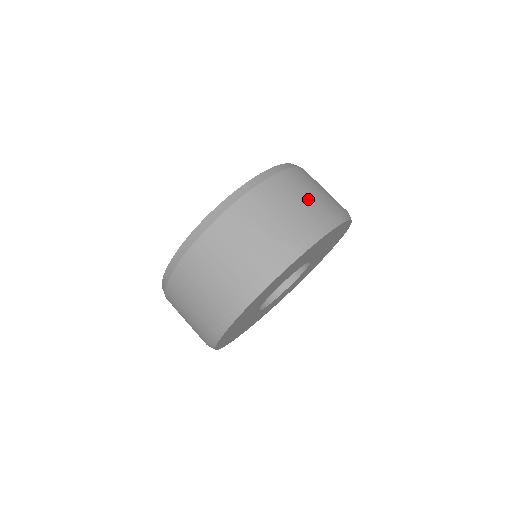
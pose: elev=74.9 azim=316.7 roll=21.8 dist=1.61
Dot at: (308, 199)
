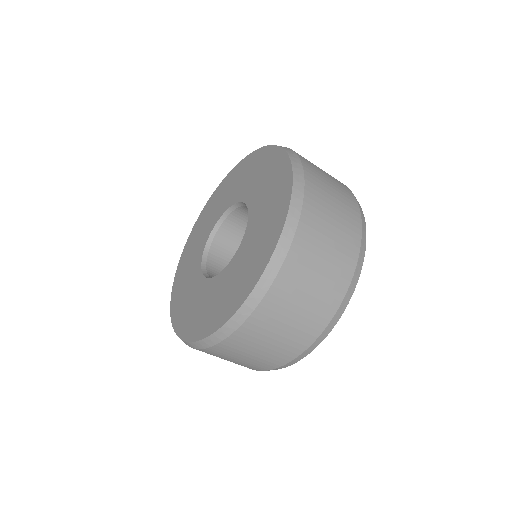
Dot at: (339, 218)
